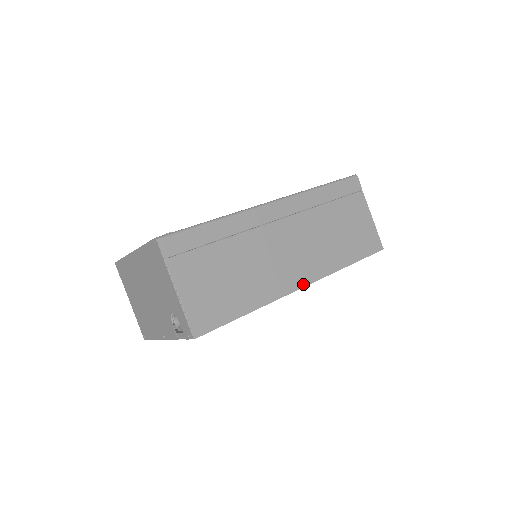
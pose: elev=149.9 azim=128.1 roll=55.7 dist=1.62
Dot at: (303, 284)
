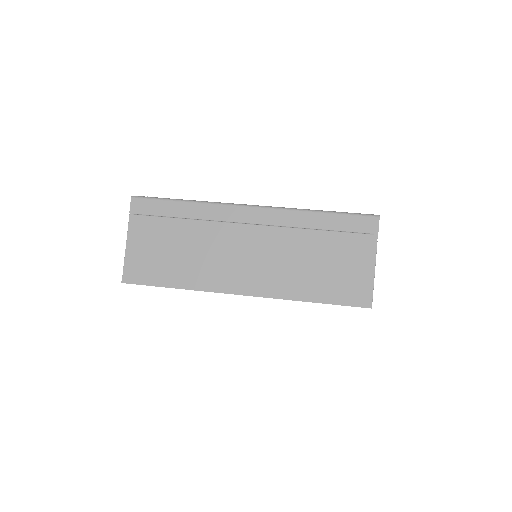
Dot at: (244, 292)
